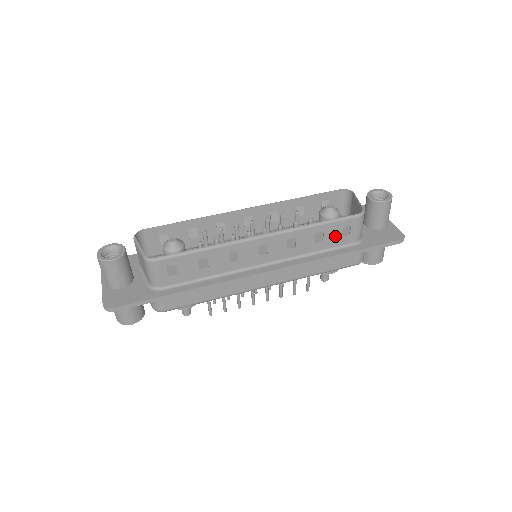
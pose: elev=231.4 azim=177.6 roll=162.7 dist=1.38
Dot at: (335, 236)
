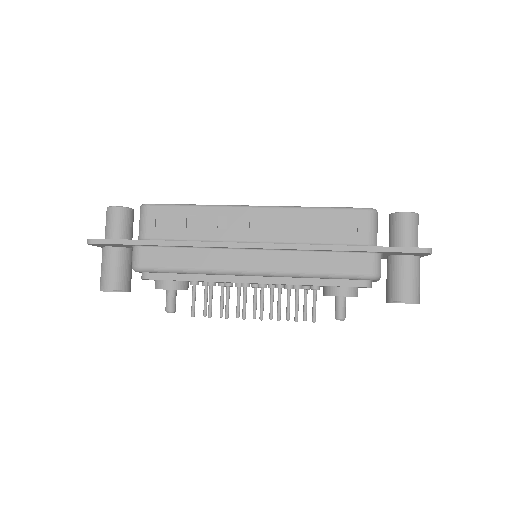
Dot at: (339, 229)
